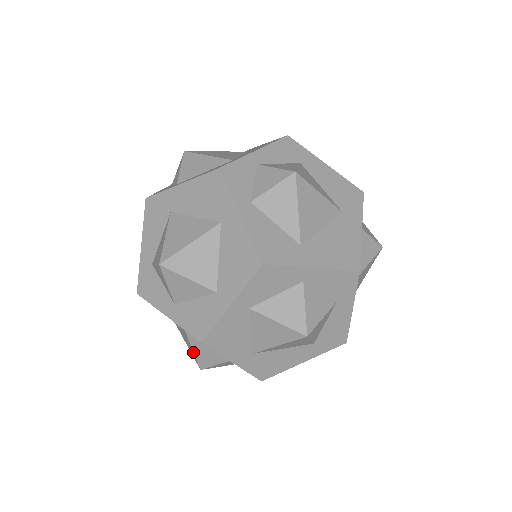
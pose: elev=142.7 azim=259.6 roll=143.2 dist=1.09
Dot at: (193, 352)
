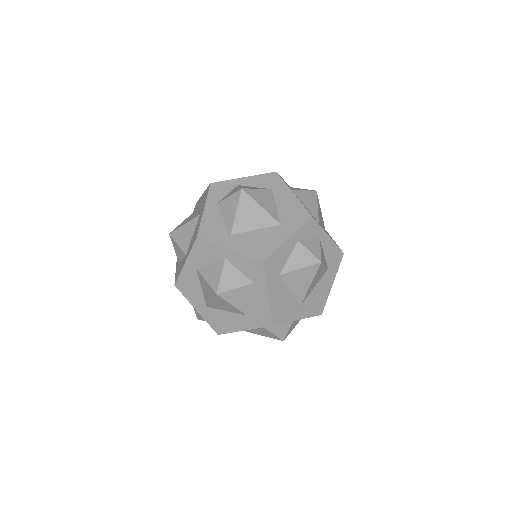
Dot at: occluded
